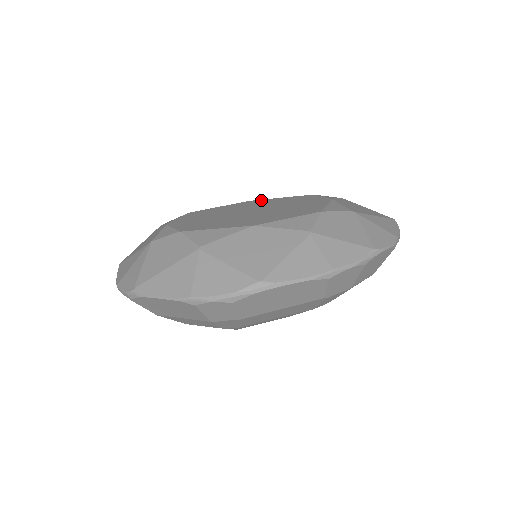
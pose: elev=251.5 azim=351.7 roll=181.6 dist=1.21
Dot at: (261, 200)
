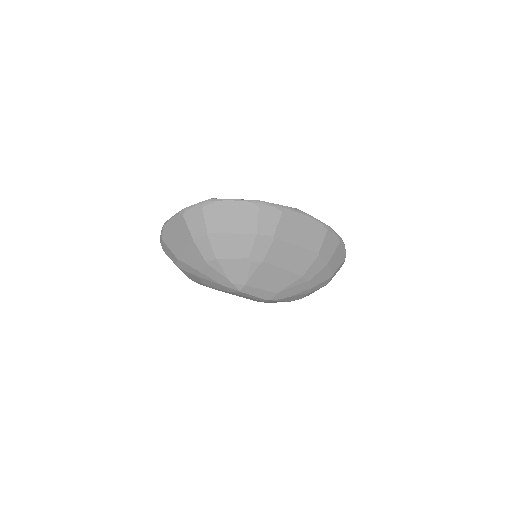
Dot at: occluded
